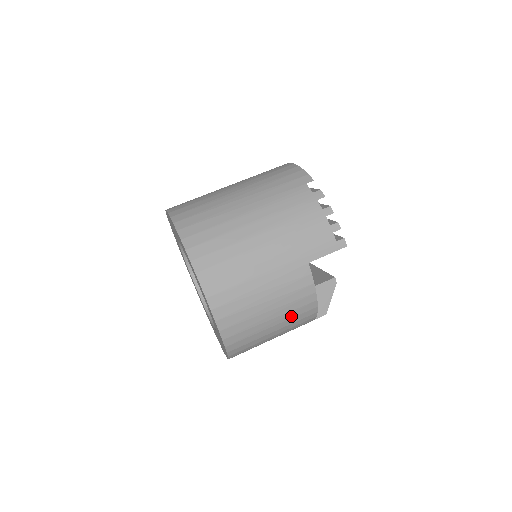
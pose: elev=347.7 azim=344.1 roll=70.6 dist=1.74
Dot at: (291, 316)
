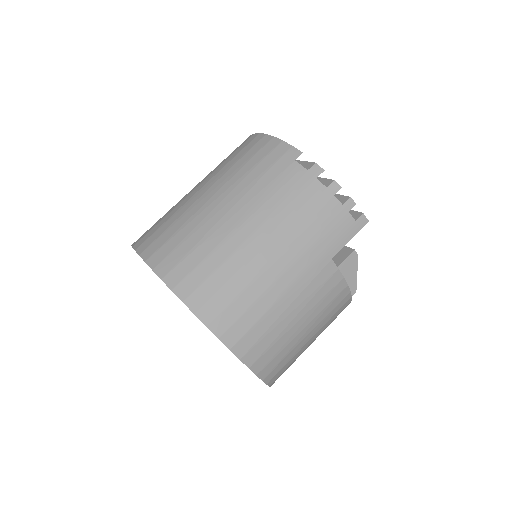
Dot at: (327, 320)
